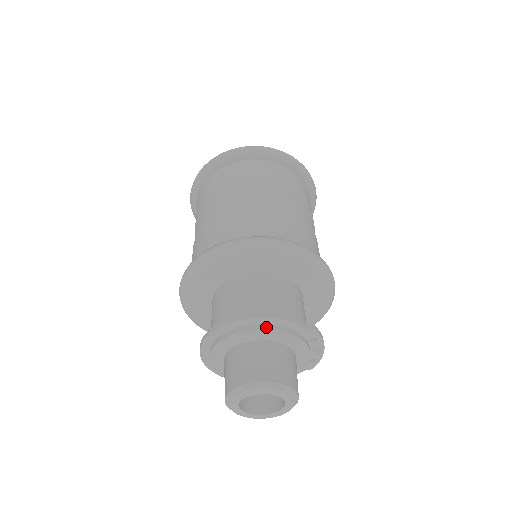
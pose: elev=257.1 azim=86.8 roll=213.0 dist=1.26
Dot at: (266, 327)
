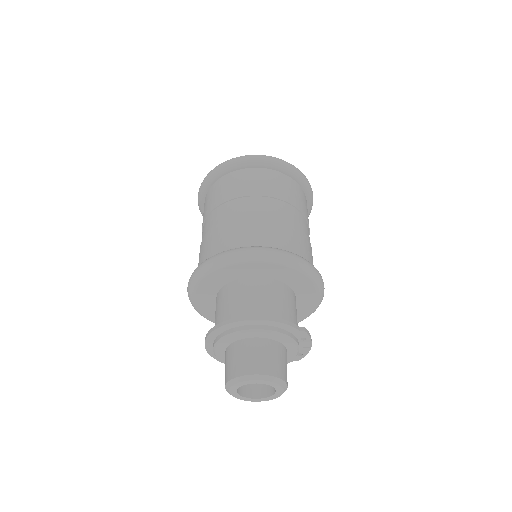
Dot at: (265, 328)
